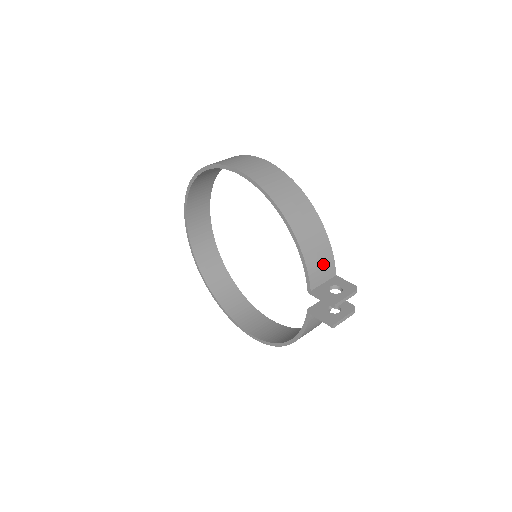
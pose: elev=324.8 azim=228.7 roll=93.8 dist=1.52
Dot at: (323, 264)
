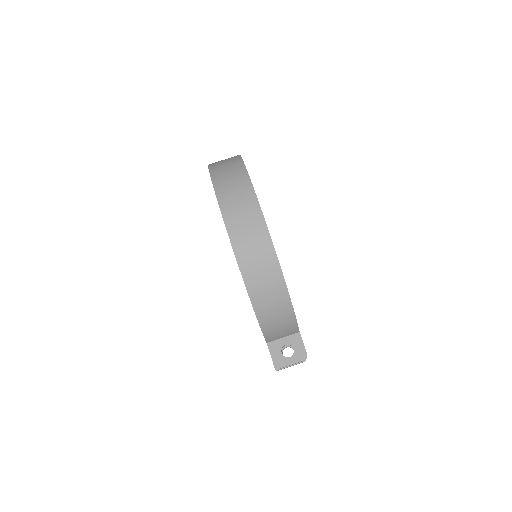
Dot at: (284, 330)
